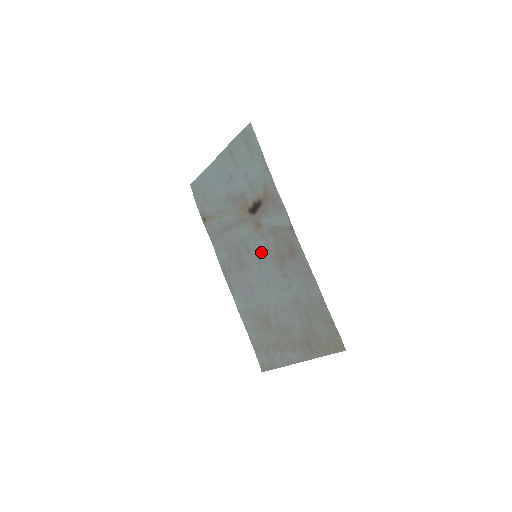
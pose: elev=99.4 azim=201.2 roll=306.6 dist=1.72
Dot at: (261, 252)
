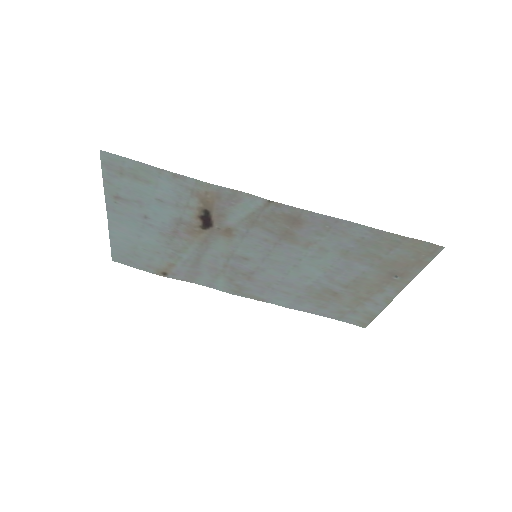
Dot at: (258, 249)
